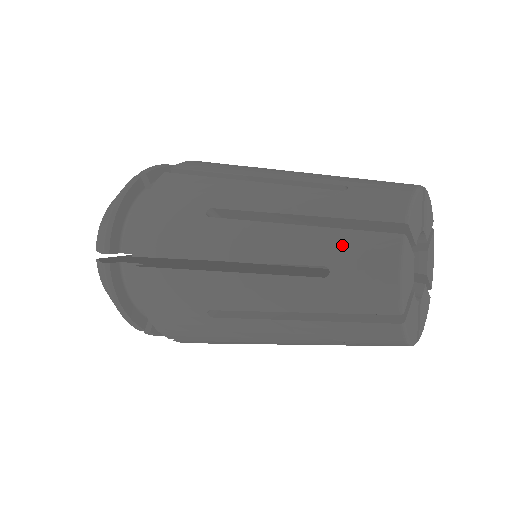
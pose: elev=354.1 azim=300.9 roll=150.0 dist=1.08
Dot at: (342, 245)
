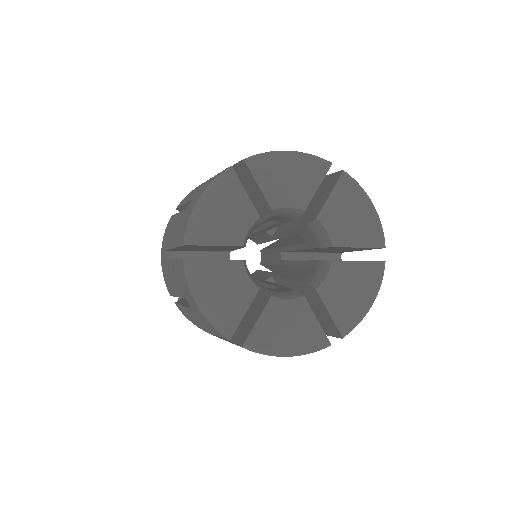
Dot at: occluded
